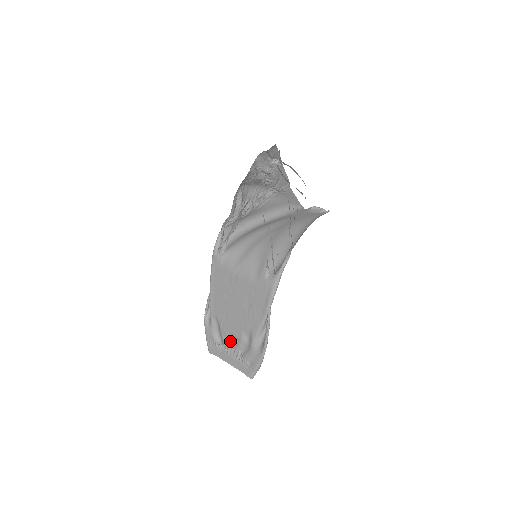
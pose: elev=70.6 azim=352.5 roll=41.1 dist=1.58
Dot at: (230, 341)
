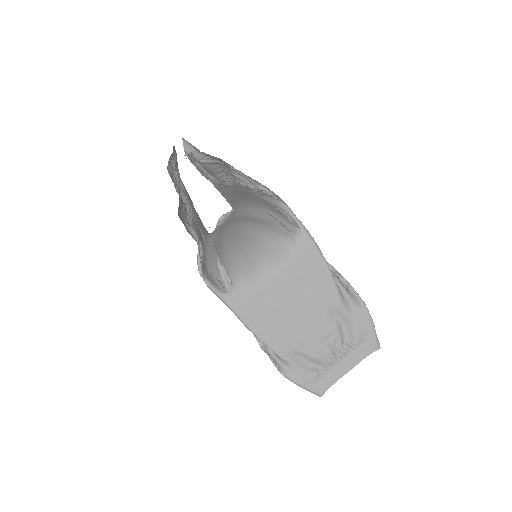
Dot at: (328, 348)
